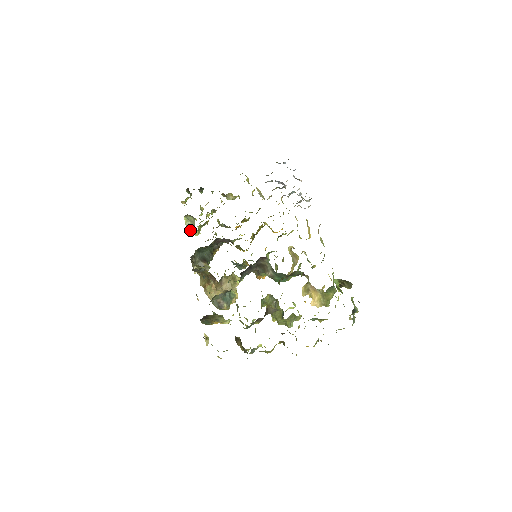
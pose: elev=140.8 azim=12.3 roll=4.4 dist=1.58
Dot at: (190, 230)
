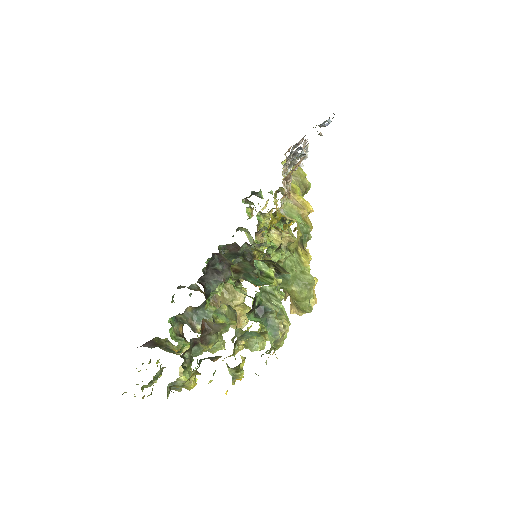
Dot at: occluded
